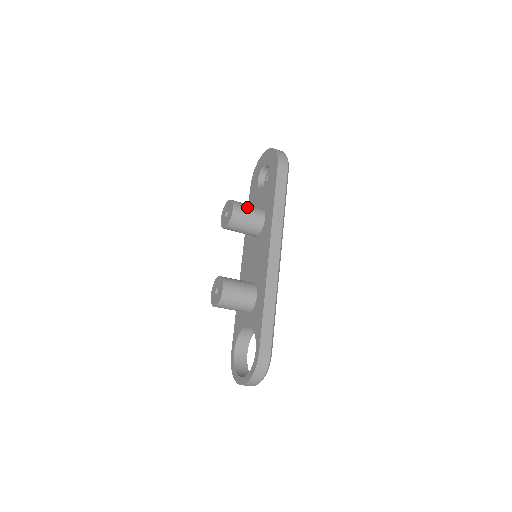
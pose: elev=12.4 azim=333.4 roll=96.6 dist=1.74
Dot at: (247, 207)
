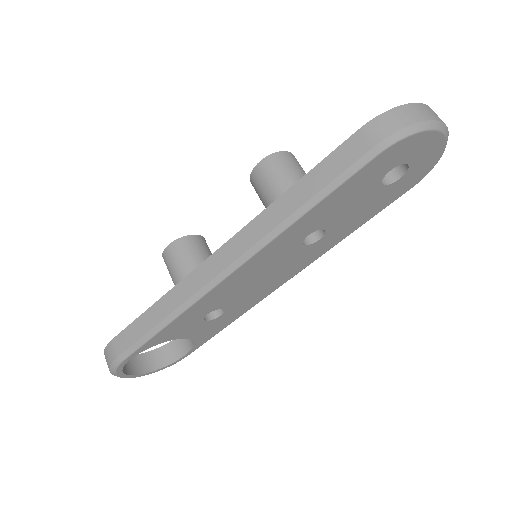
Dot at: (284, 174)
